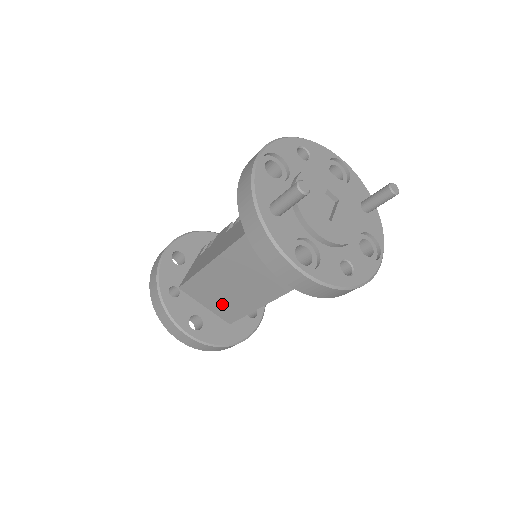
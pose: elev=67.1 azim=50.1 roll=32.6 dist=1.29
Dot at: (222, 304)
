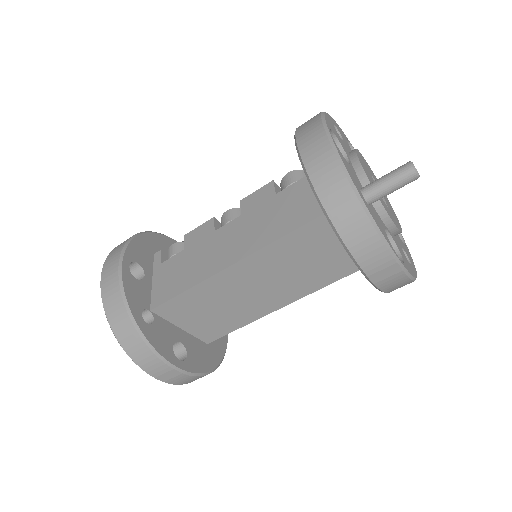
Dot at: (210, 321)
